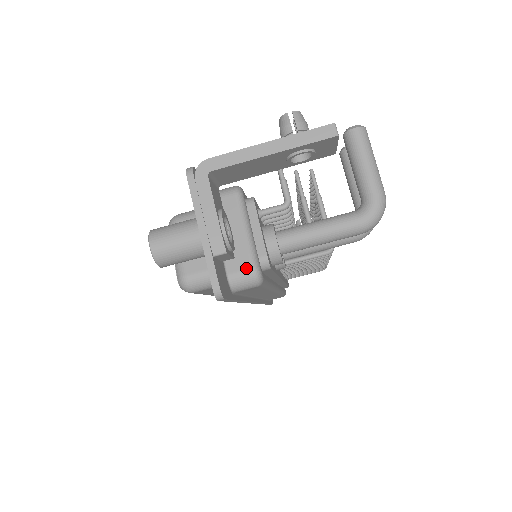
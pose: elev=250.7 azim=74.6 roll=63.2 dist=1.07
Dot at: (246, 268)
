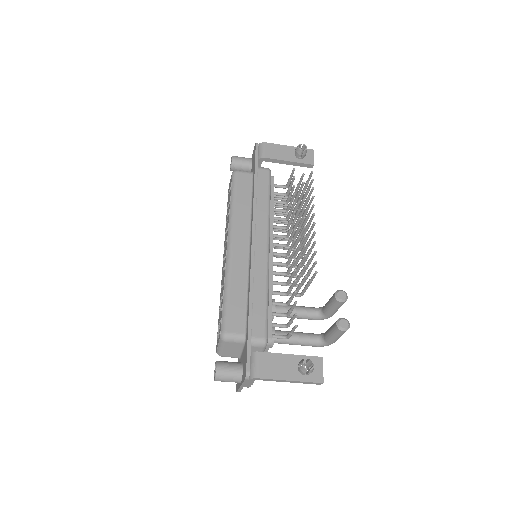
Dot at: occluded
